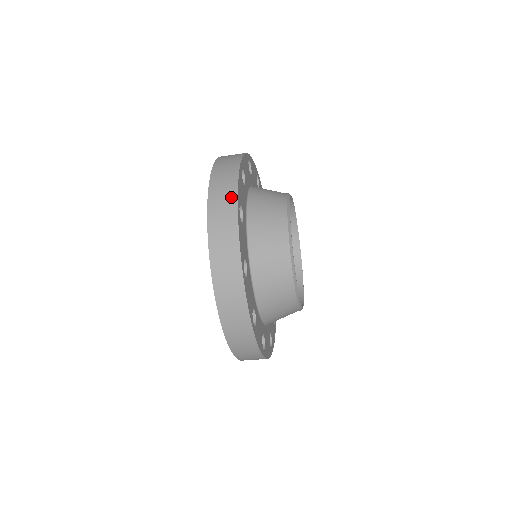
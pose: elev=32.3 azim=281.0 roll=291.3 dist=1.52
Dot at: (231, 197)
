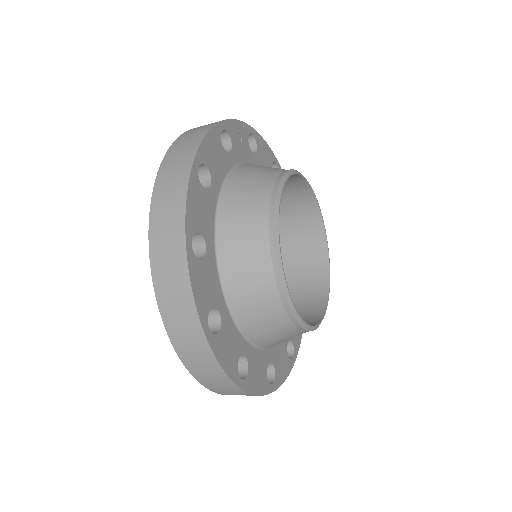
Dot at: (192, 322)
